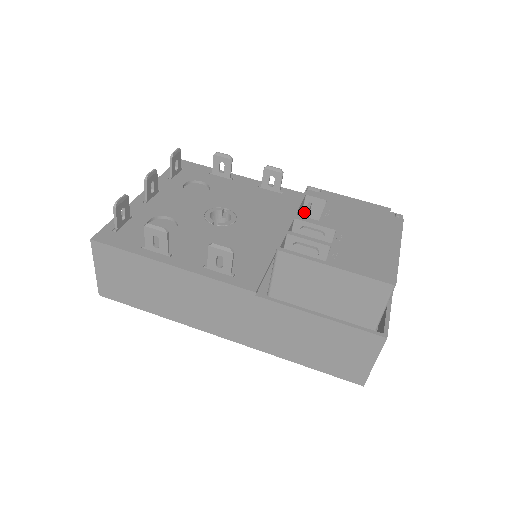
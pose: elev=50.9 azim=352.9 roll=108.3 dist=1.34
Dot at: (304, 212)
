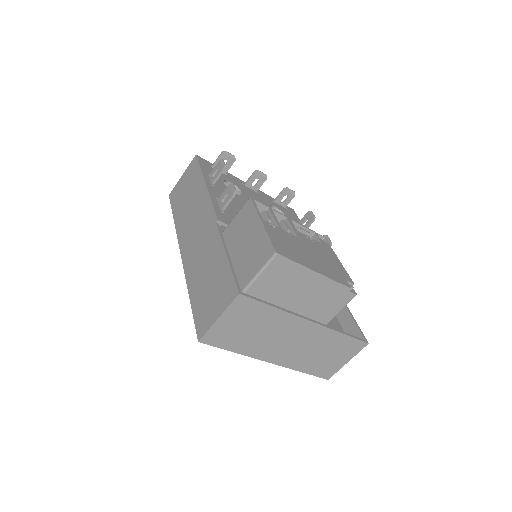
Dot at: (298, 227)
